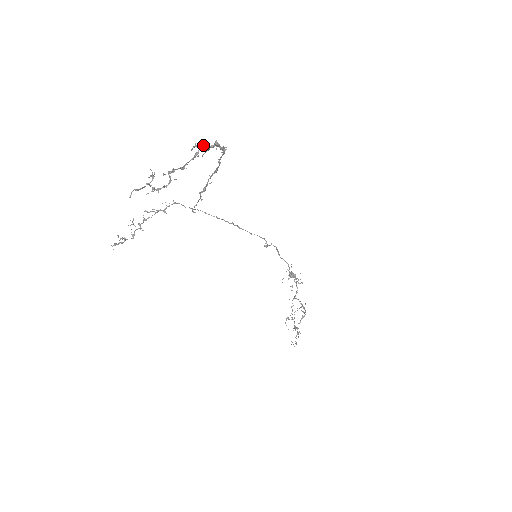
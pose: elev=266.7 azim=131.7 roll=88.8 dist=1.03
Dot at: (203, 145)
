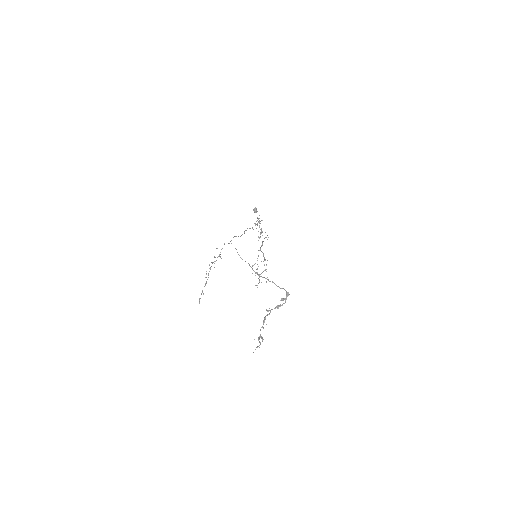
Dot at: occluded
